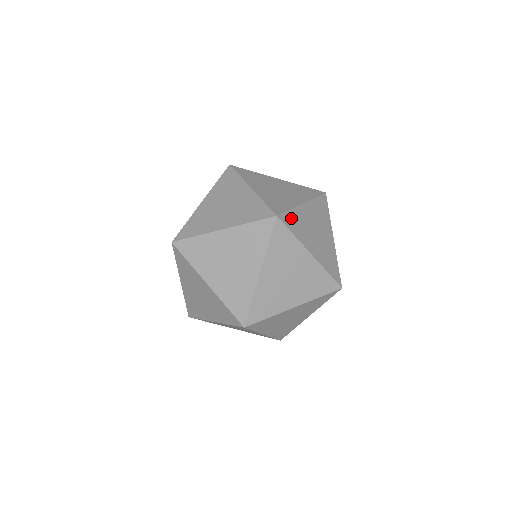
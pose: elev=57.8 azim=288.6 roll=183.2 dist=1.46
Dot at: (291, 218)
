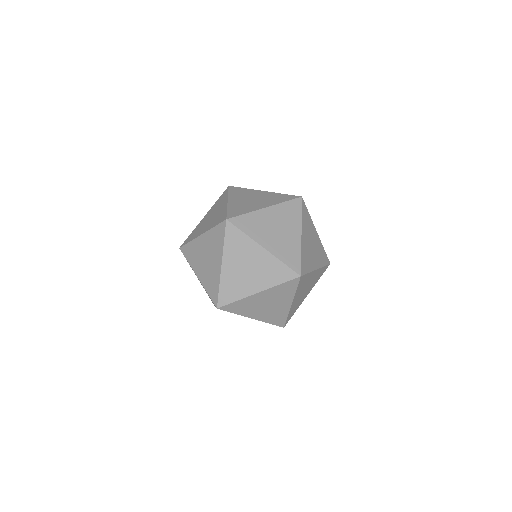
Dot at: occluded
